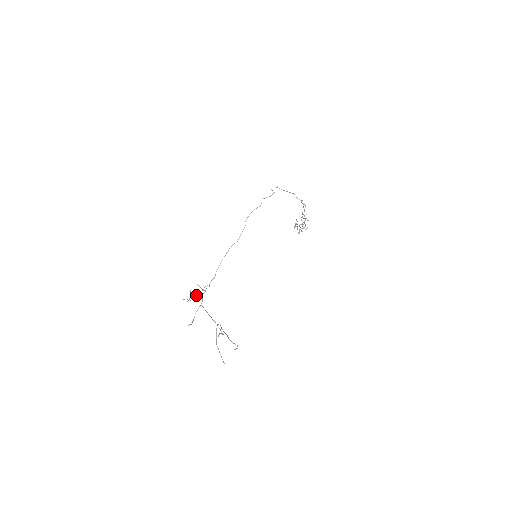
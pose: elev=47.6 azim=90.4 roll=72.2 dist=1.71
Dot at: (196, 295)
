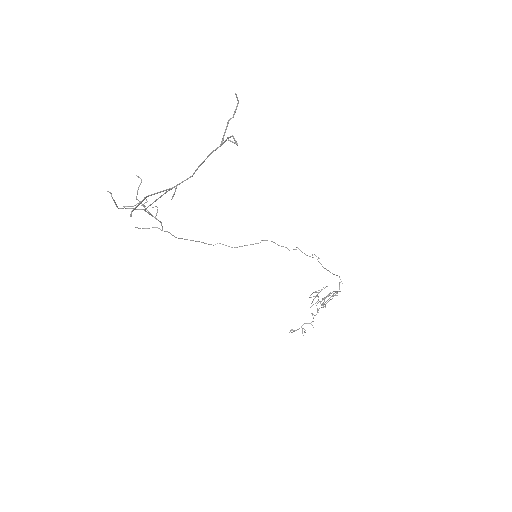
Dot at: occluded
